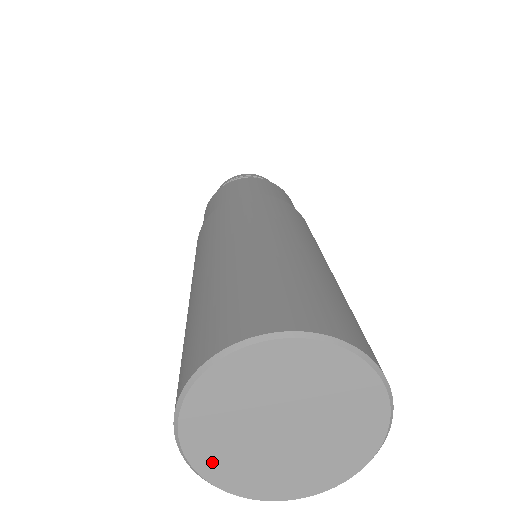
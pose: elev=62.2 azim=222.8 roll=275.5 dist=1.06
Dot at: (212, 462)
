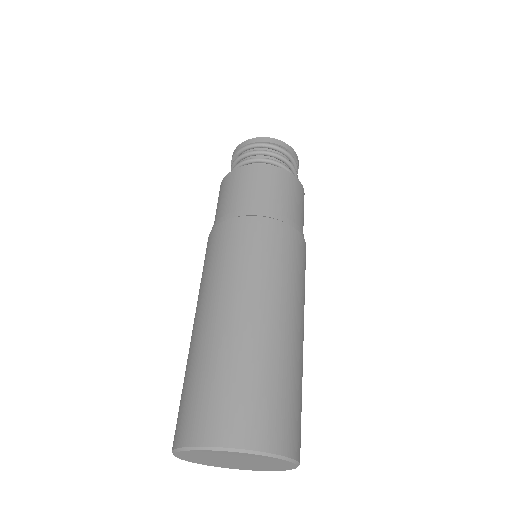
Dot at: (204, 463)
